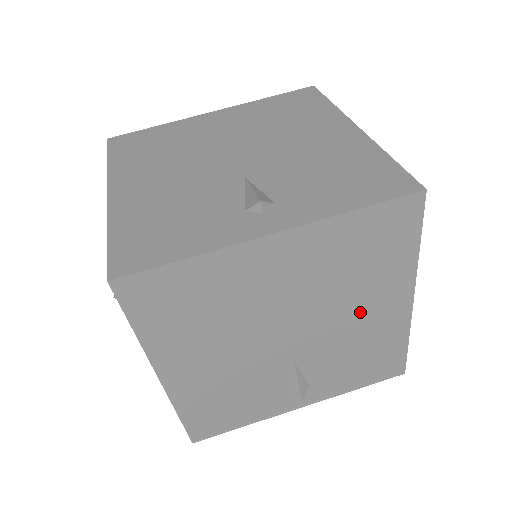
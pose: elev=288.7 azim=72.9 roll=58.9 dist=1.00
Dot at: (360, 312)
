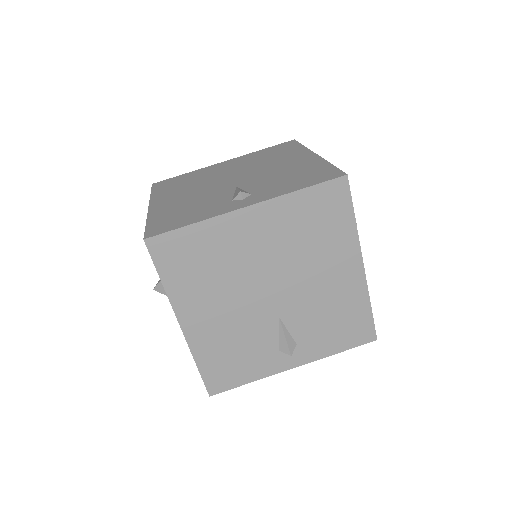
Dot at: (323, 275)
